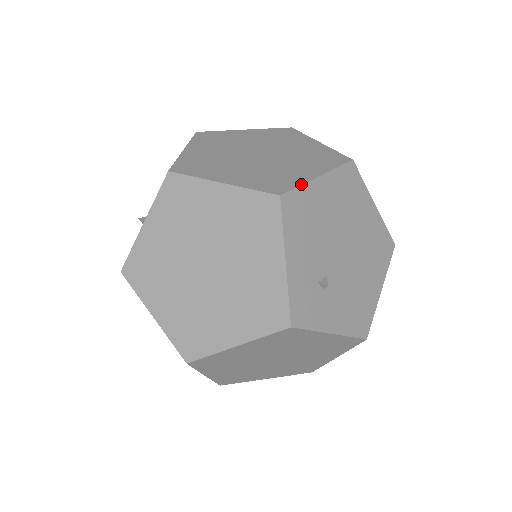
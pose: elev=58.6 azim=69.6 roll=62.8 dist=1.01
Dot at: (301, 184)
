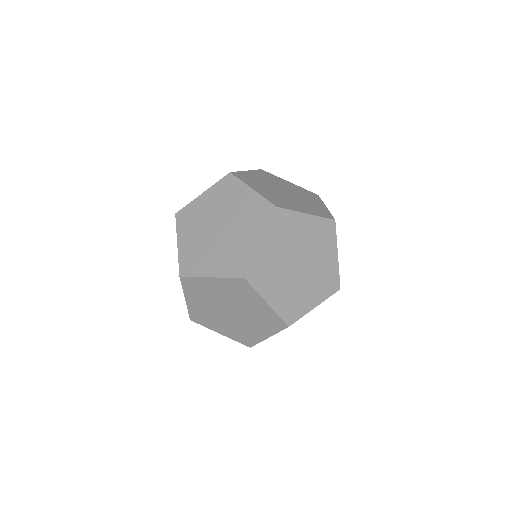
Dot at: (252, 258)
